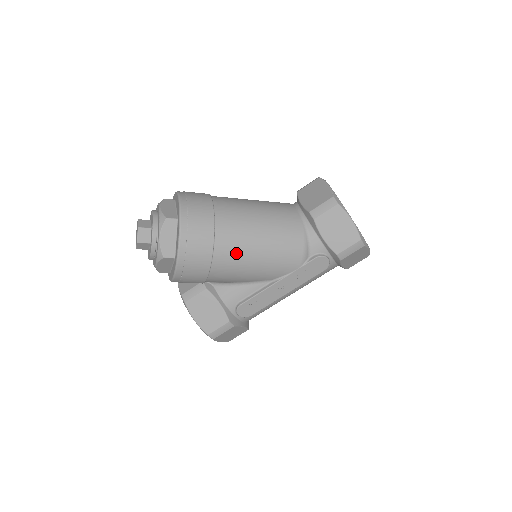
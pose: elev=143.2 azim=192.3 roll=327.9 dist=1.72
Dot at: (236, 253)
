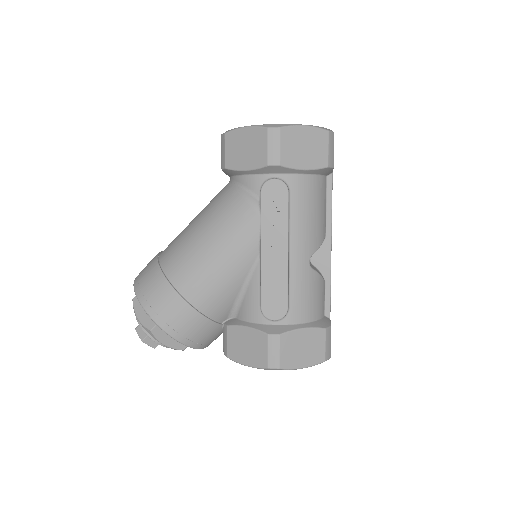
Dot at: (191, 266)
